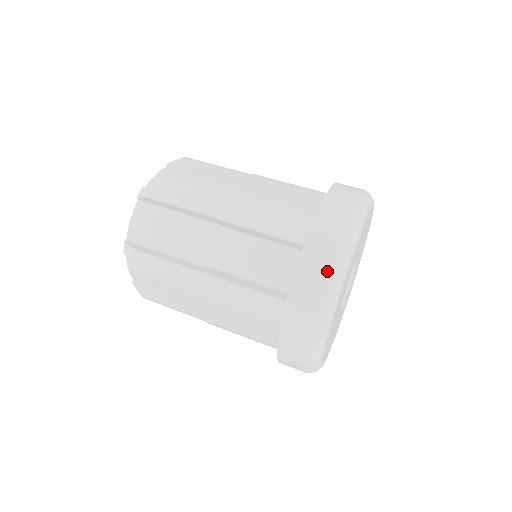
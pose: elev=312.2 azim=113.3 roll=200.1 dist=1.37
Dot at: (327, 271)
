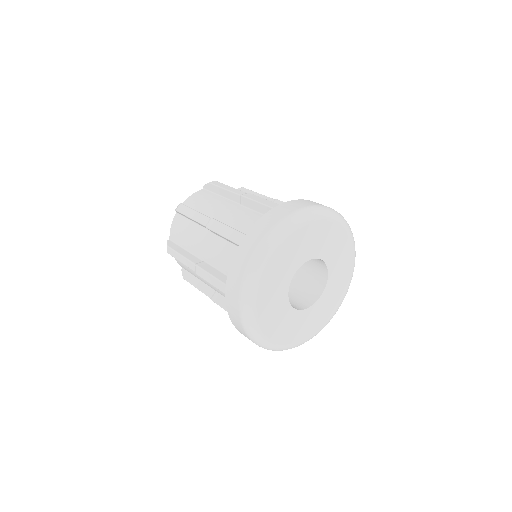
Dot at: (285, 216)
